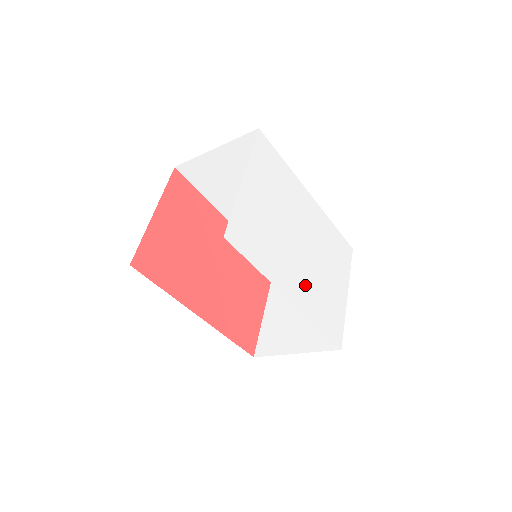
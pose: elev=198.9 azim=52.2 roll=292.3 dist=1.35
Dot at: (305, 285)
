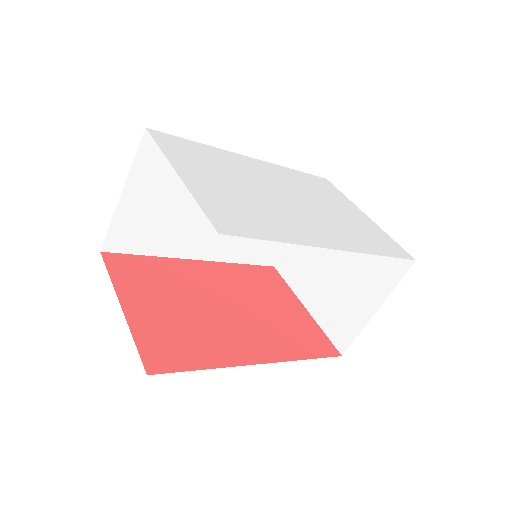
Dot at: (330, 229)
